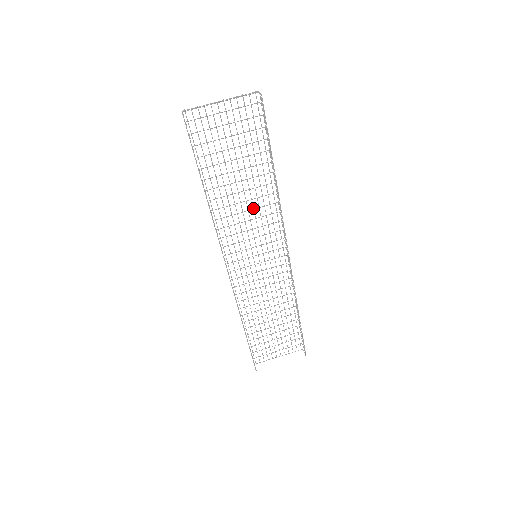
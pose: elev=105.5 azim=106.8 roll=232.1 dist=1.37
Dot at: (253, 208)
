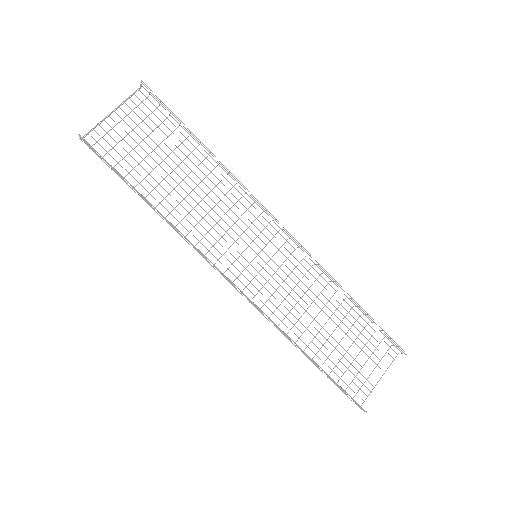
Dot at: occluded
